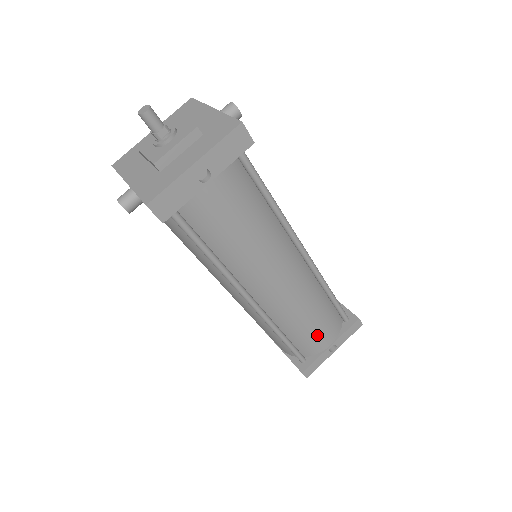
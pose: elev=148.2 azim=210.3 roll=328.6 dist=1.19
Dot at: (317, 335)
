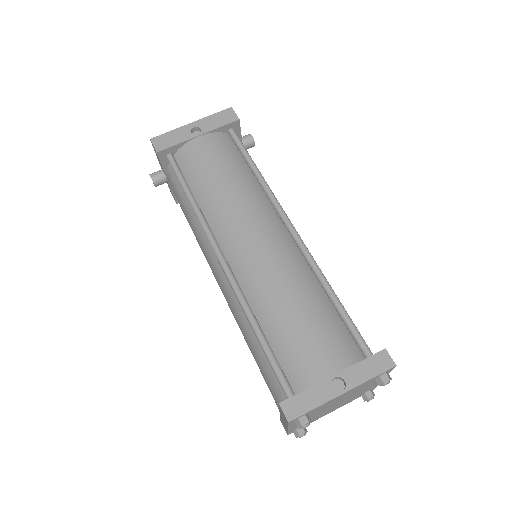
Dot at: (307, 342)
